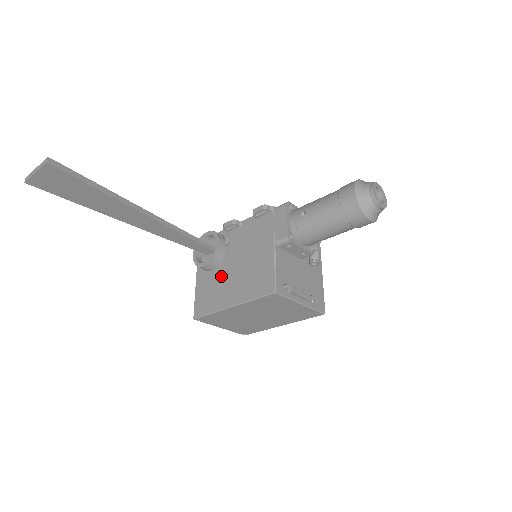
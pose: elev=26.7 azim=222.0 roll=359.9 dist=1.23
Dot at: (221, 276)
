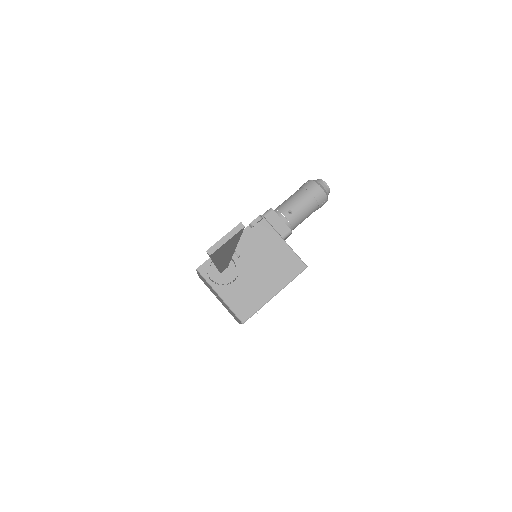
Dot at: (248, 281)
